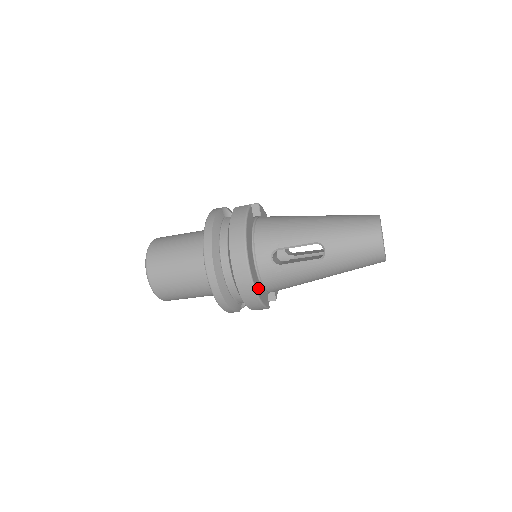
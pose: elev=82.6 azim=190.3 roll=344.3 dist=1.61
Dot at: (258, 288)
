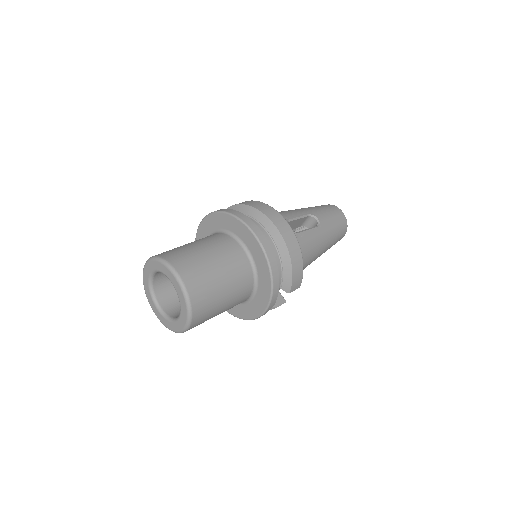
Dot at: occluded
